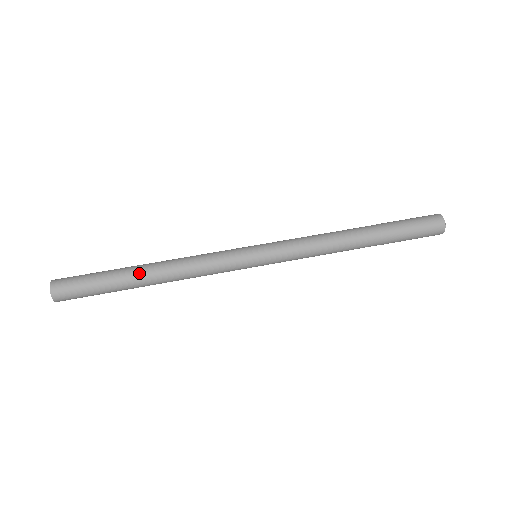
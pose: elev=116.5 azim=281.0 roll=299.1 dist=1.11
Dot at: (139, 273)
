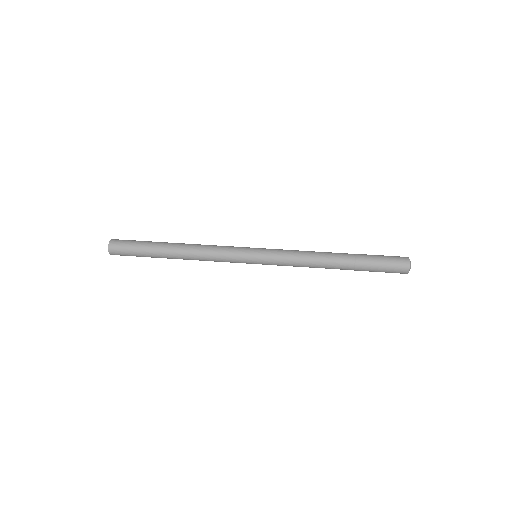
Dot at: (171, 243)
